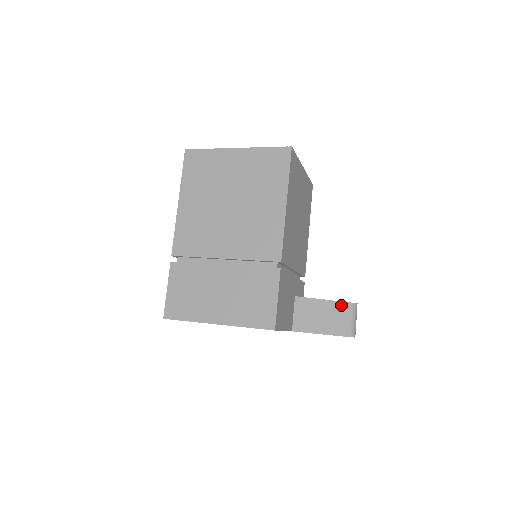
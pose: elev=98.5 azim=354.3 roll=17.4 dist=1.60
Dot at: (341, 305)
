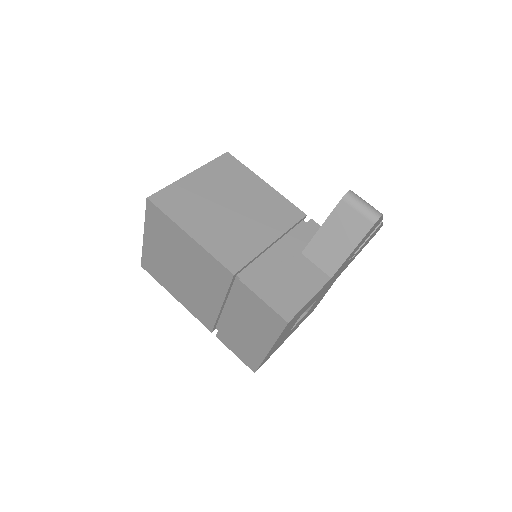
Dot at: (336, 213)
